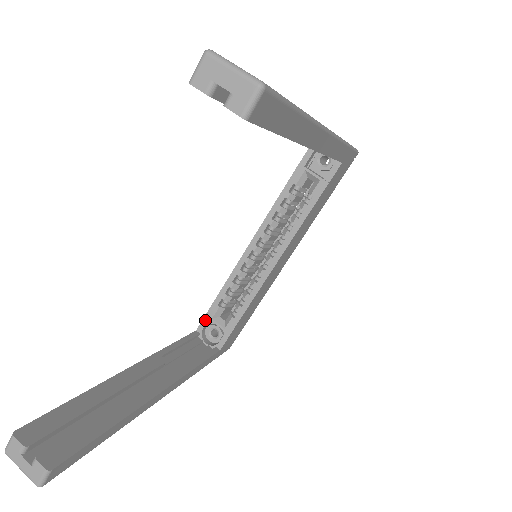
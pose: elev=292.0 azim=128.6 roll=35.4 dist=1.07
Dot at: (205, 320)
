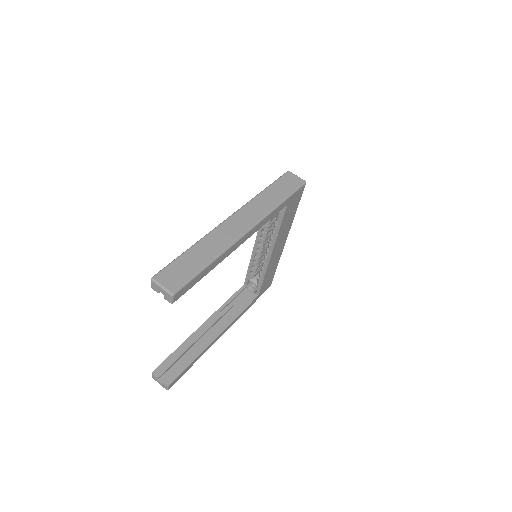
Dot at: (246, 280)
